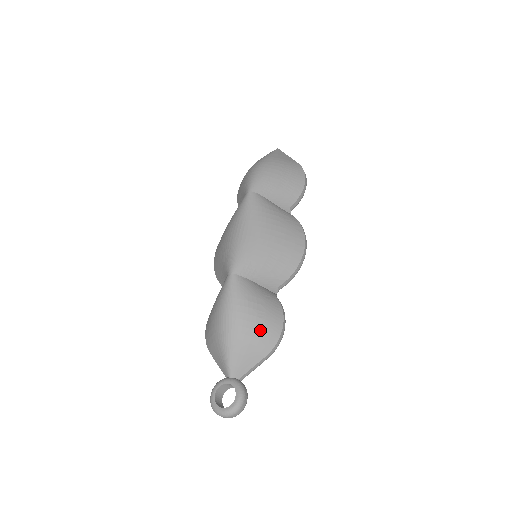
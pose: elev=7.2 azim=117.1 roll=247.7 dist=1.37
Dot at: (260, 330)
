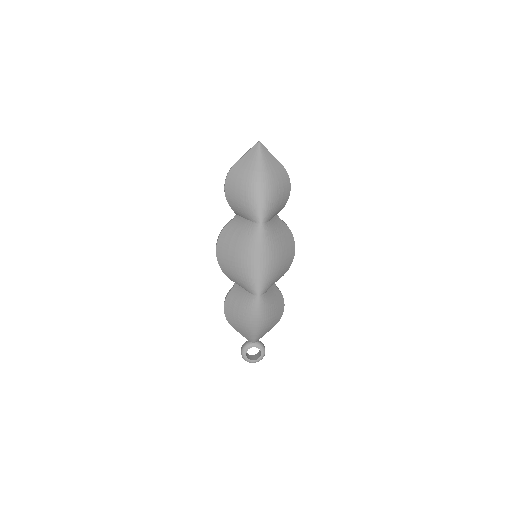
Dot at: (275, 318)
